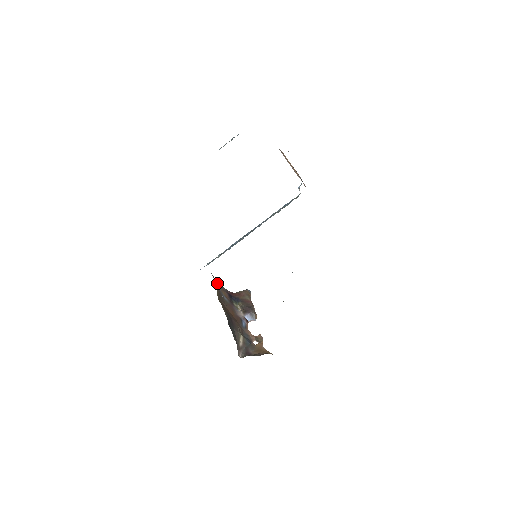
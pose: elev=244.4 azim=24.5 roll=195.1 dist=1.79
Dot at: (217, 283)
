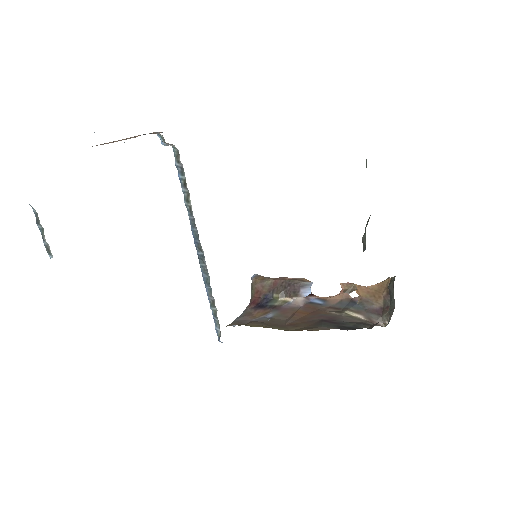
Dot at: (241, 321)
